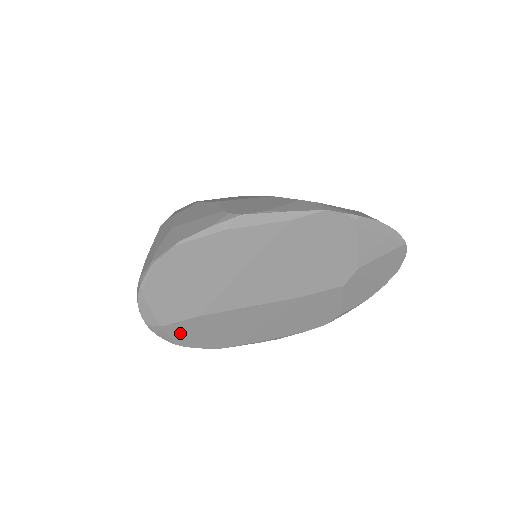
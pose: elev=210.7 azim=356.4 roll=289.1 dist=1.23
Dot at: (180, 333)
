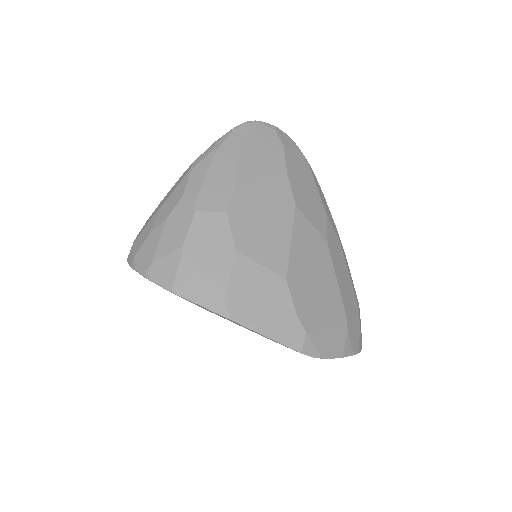
Dot at: occluded
